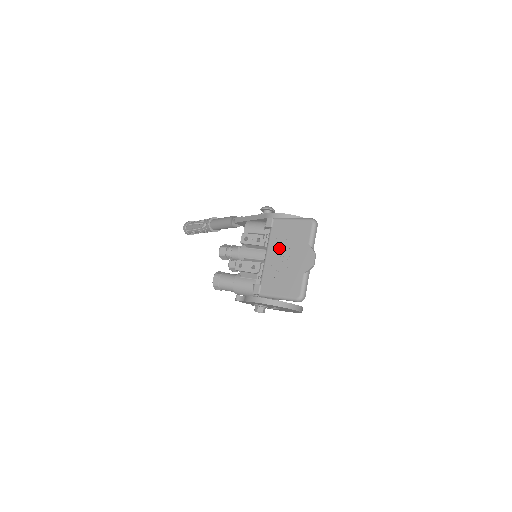
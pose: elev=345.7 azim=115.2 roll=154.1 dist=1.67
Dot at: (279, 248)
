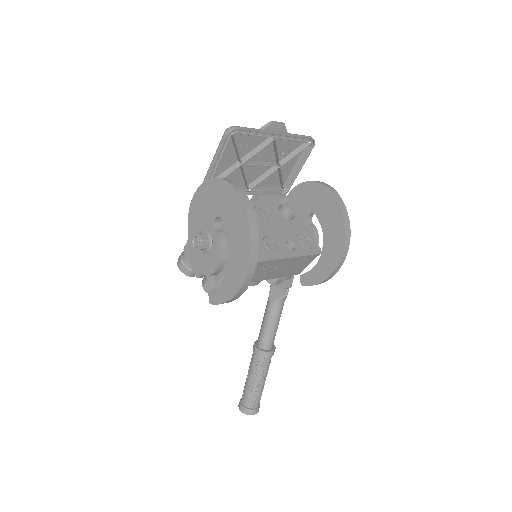
Dot at: (261, 172)
